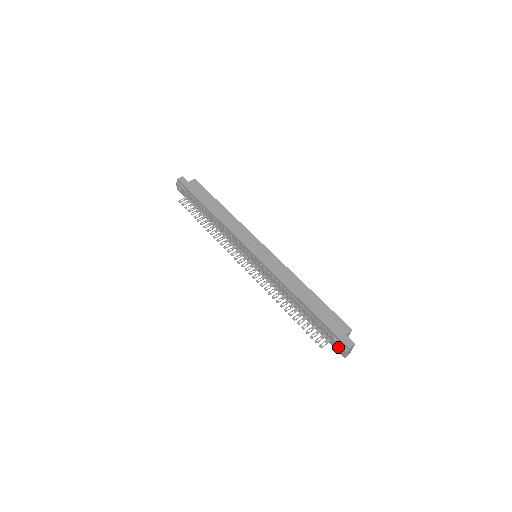
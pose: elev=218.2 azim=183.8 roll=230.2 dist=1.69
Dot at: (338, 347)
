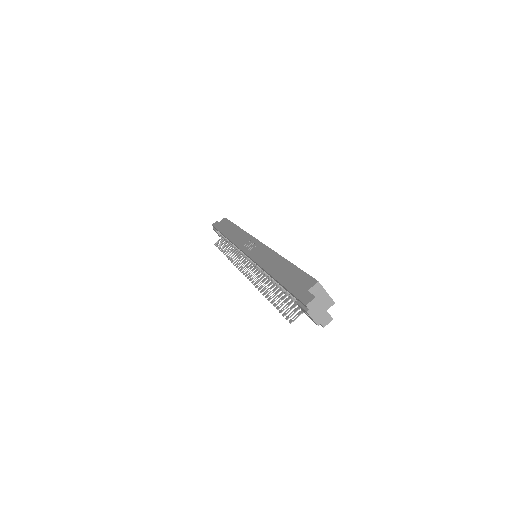
Dot at: (306, 313)
